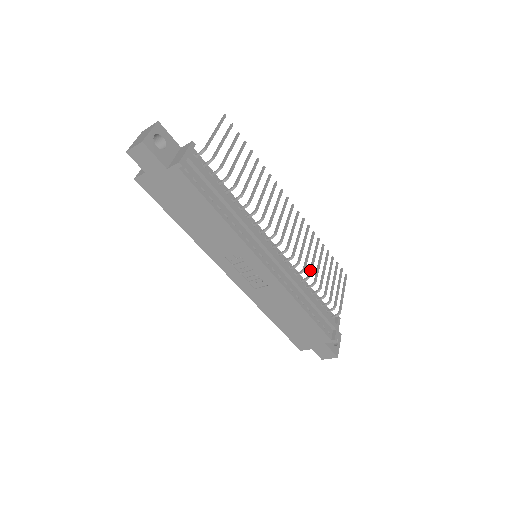
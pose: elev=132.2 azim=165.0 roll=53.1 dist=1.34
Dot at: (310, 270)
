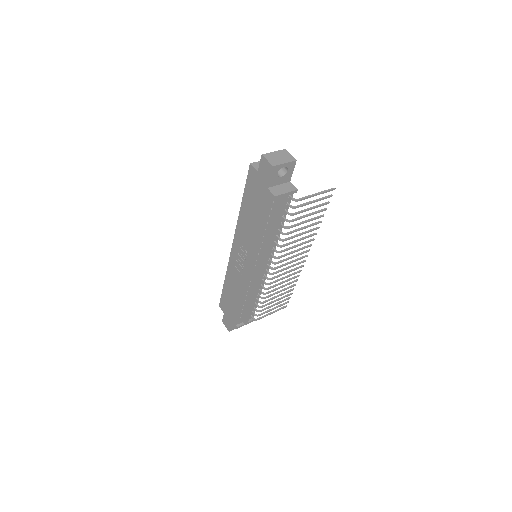
Dot at: (270, 291)
